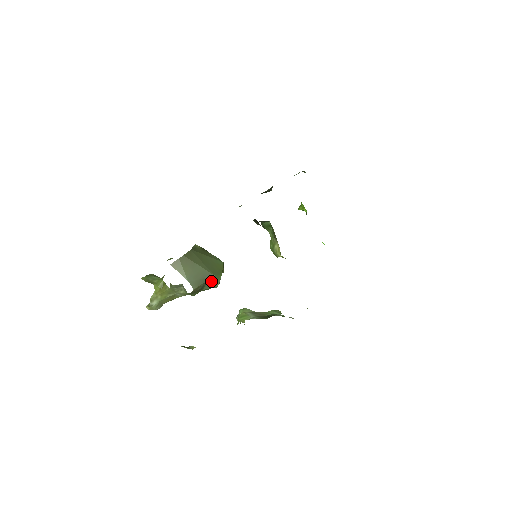
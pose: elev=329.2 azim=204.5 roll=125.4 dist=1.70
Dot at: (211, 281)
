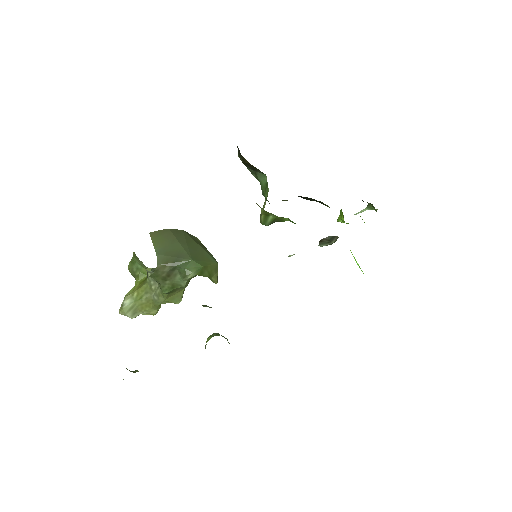
Dot at: (184, 264)
